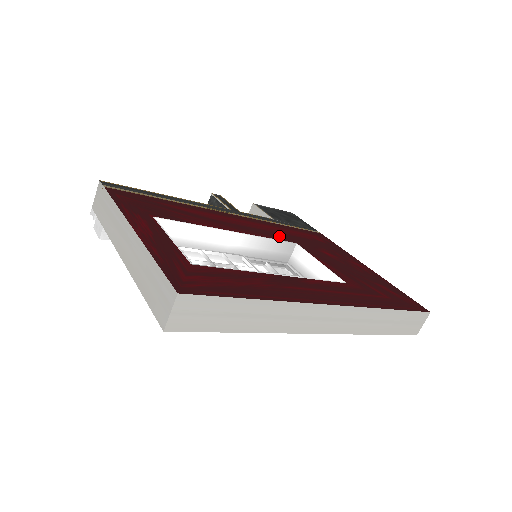
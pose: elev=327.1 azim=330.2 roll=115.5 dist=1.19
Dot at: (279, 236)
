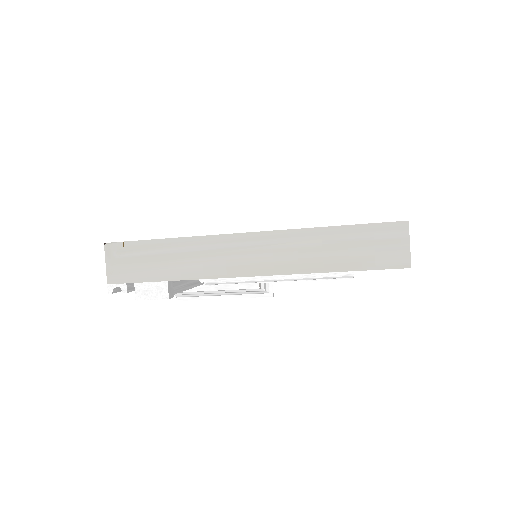
Dot at: occluded
